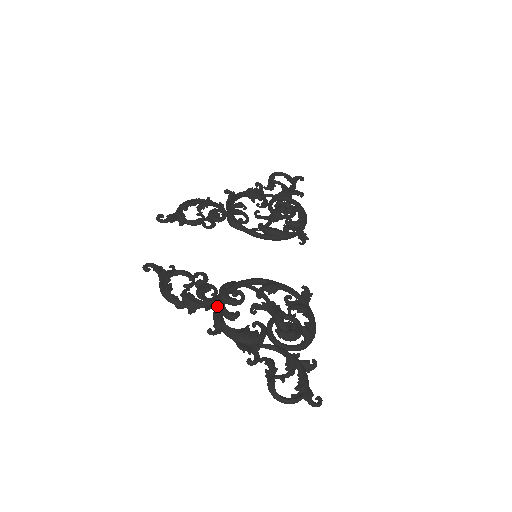
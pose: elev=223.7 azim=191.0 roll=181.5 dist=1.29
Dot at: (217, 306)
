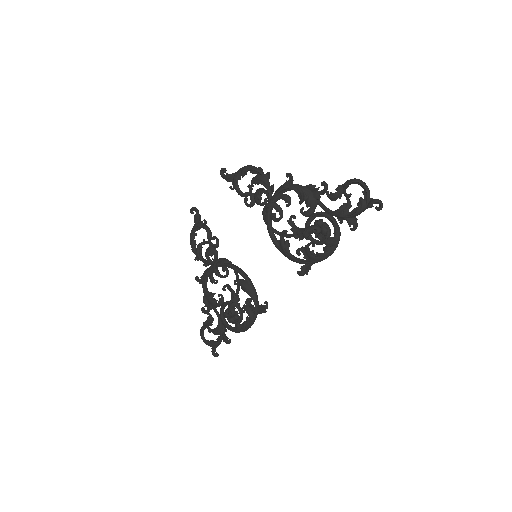
Dot at: (208, 269)
